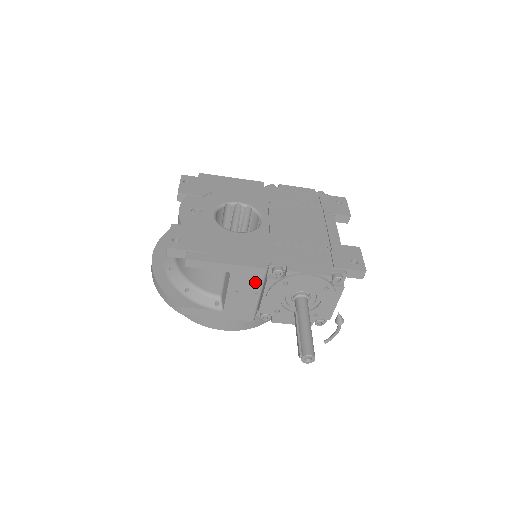
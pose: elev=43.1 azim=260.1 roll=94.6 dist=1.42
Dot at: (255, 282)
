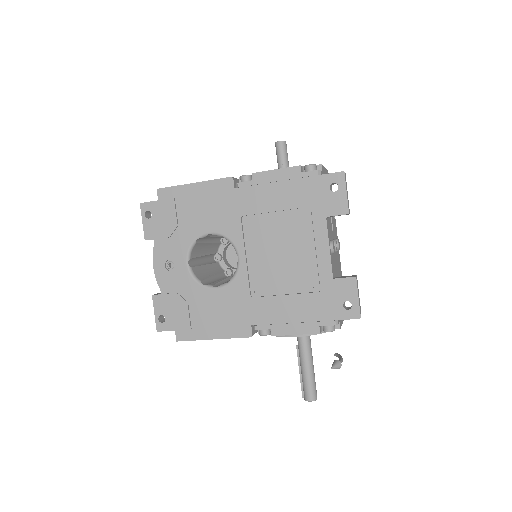
Dot at: occluded
